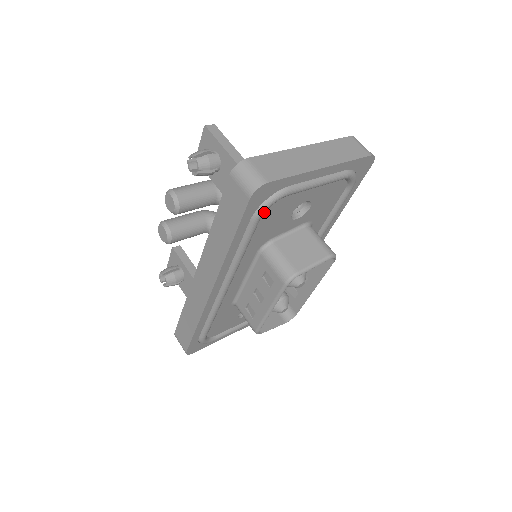
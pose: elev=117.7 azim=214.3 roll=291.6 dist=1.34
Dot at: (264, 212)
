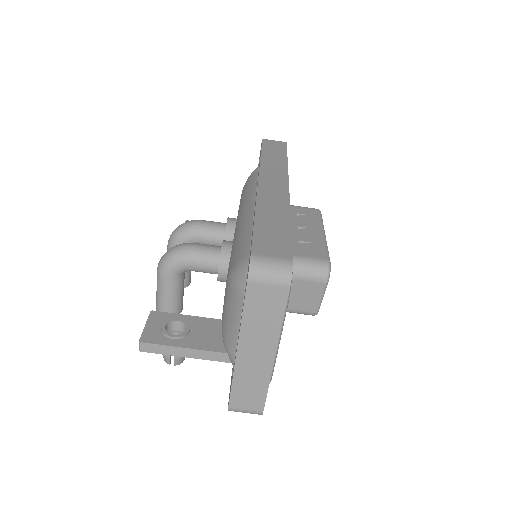
Dot at: occluded
